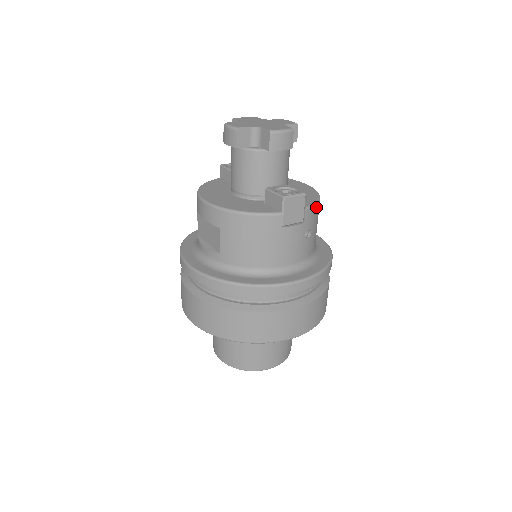
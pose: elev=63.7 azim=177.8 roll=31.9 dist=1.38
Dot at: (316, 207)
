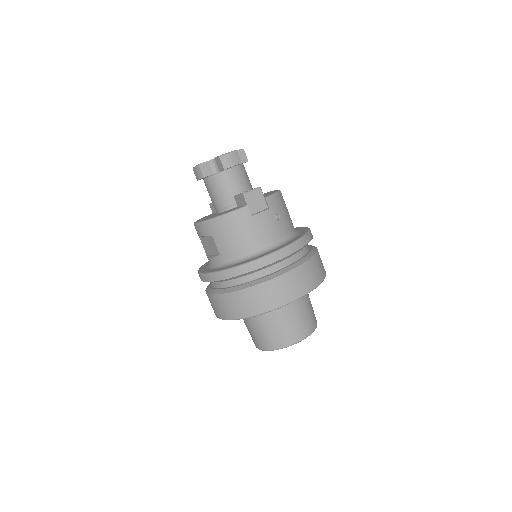
Dot at: (276, 196)
